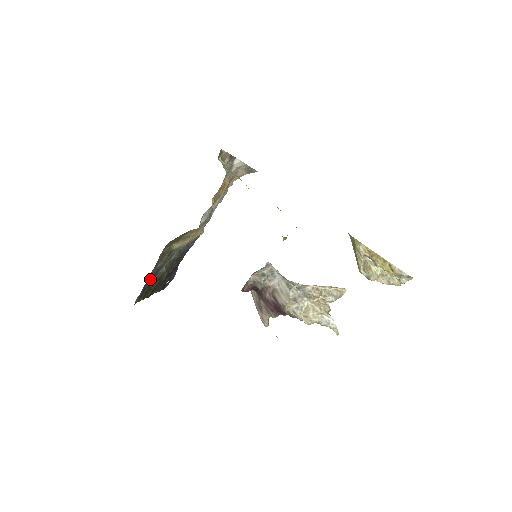
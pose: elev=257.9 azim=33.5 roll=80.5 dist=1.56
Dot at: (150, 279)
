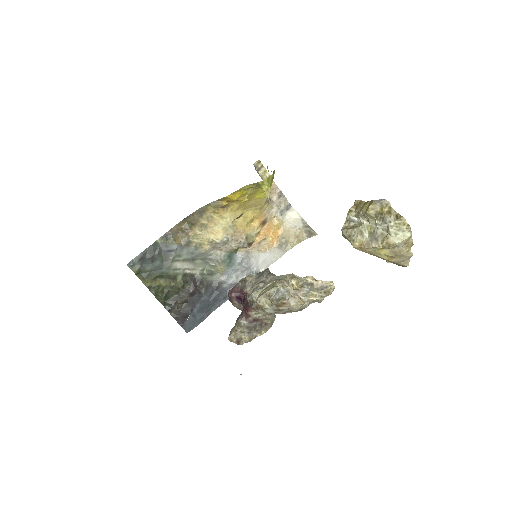
Dot at: (156, 251)
